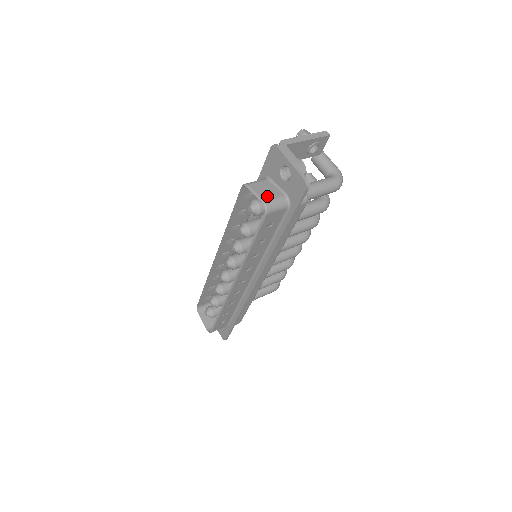
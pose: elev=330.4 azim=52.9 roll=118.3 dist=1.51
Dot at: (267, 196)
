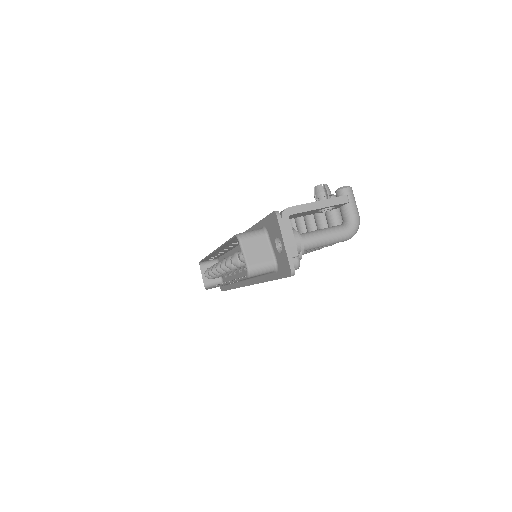
Dot at: (255, 260)
